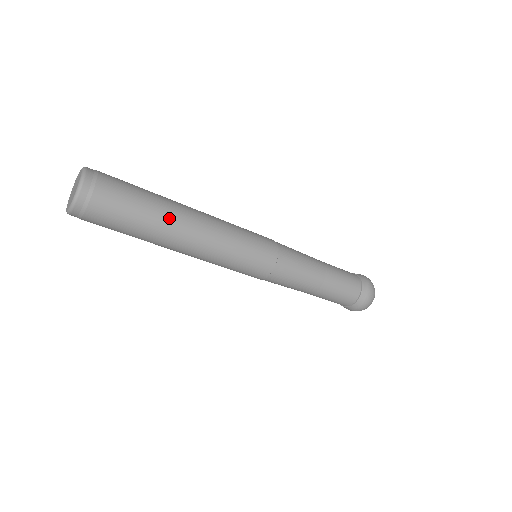
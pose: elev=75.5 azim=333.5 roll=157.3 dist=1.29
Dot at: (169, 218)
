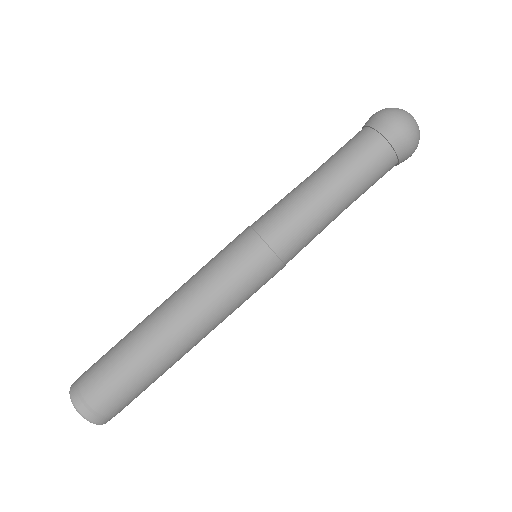
Dot at: (159, 355)
